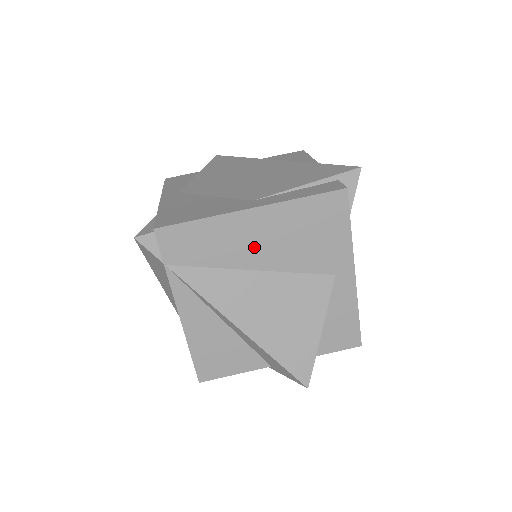
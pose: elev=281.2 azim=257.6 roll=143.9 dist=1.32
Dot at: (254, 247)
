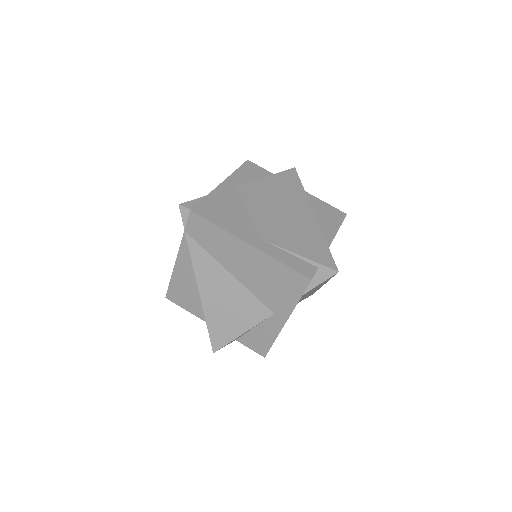
Dot at: (238, 263)
